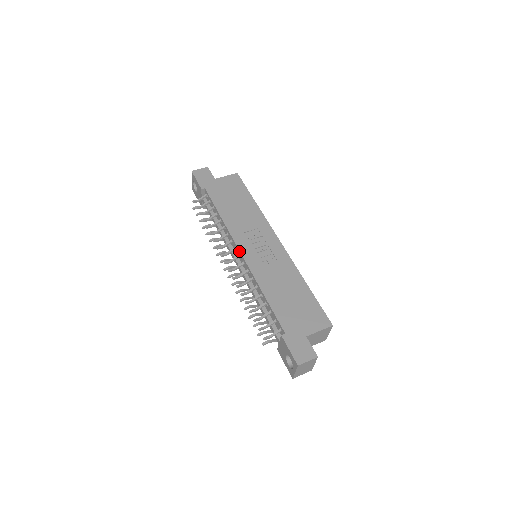
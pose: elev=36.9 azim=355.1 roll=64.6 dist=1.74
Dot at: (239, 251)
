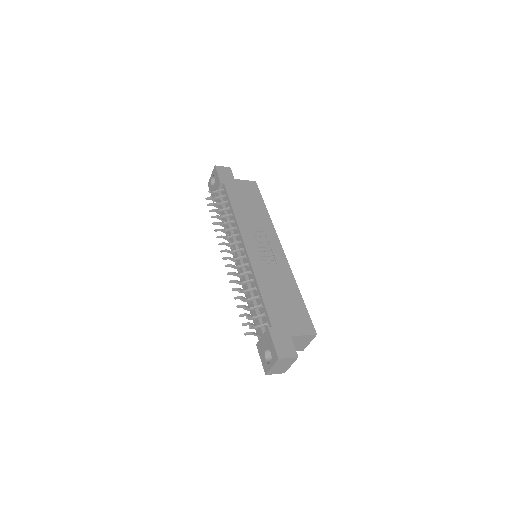
Dot at: (244, 244)
